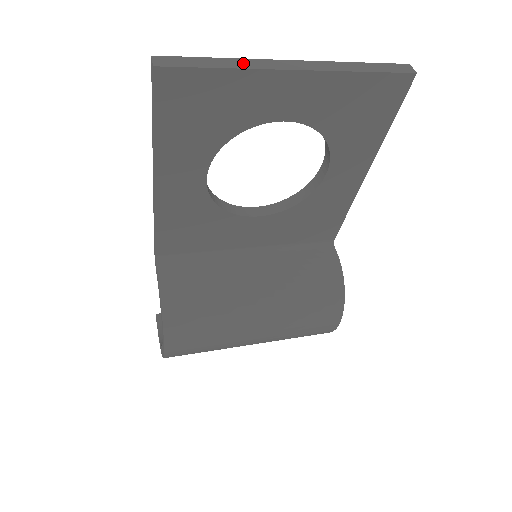
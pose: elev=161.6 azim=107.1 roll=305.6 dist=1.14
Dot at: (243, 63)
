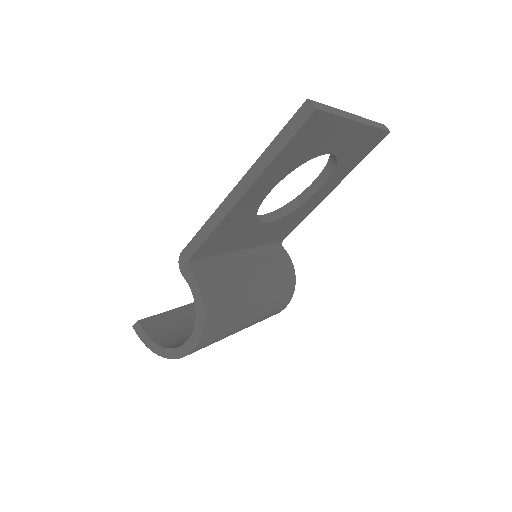
Dot at: (341, 113)
